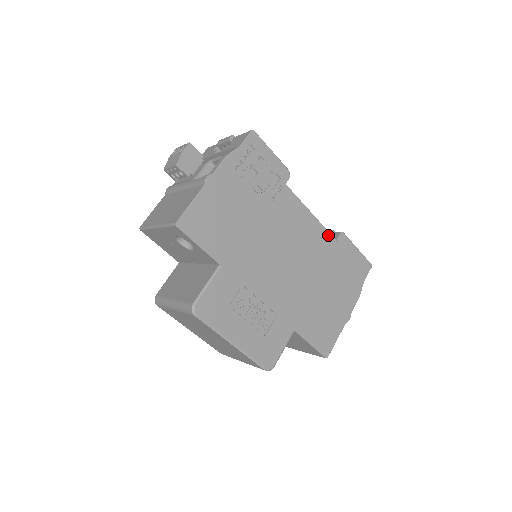
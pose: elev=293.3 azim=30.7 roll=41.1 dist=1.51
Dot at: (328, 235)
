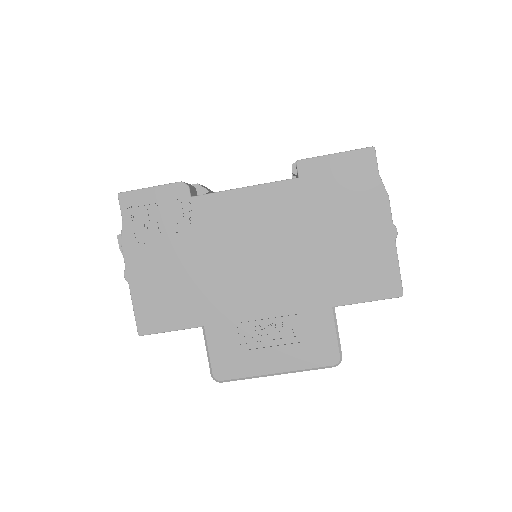
Dot at: (283, 185)
